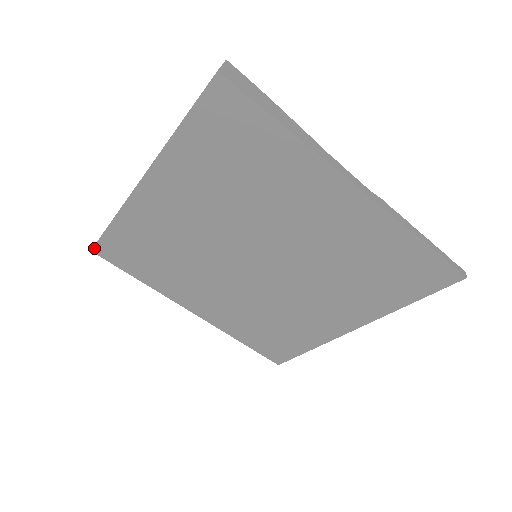
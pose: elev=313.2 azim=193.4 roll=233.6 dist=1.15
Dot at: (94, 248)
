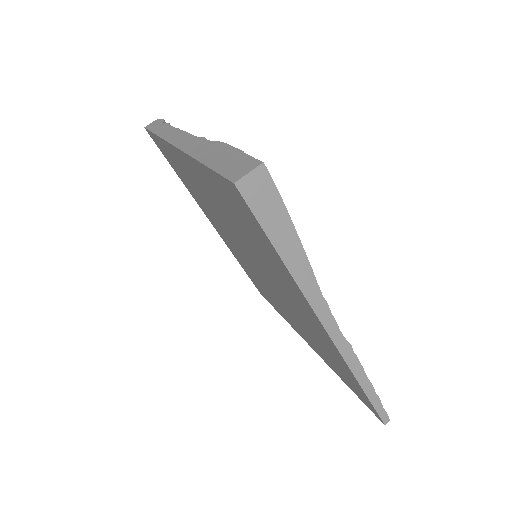
Dot at: (146, 129)
